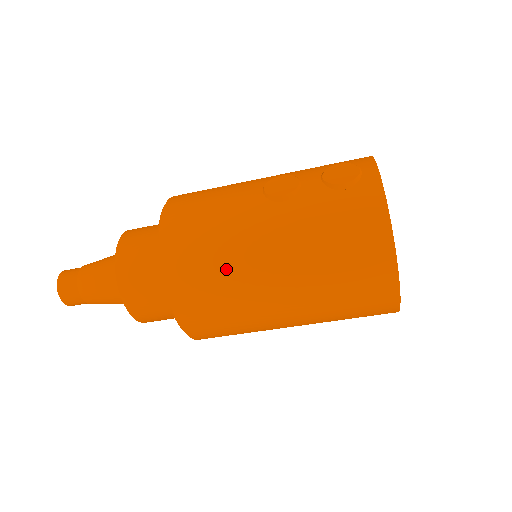
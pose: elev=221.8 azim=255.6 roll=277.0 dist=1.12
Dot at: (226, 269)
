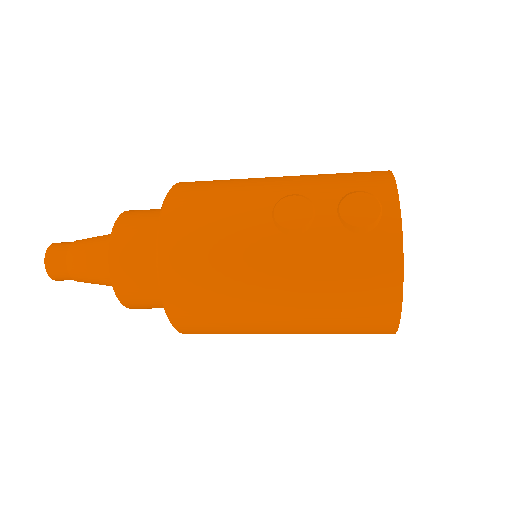
Dot at: (228, 298)
